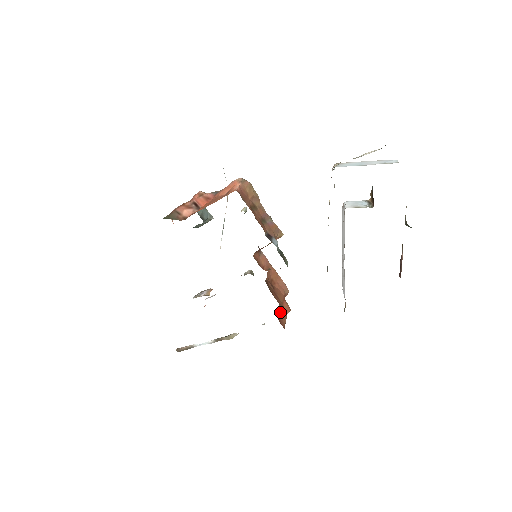
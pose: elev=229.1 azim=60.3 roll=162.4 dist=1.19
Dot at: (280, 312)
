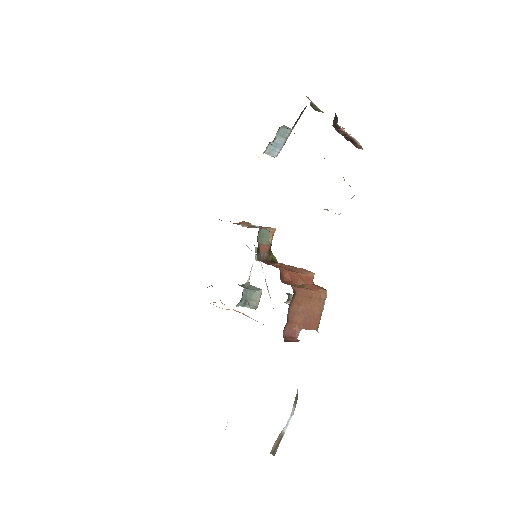
Dot at: (295, 284)
